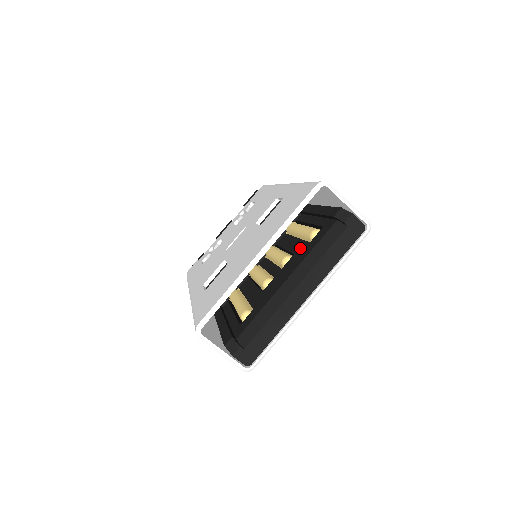
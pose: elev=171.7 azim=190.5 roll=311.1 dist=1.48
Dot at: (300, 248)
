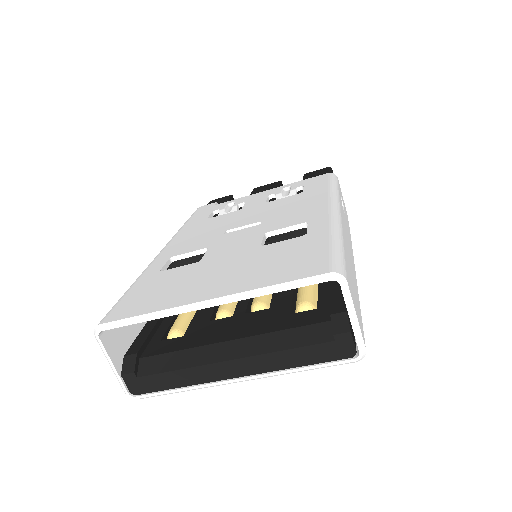
Dot at: (279, 308)
